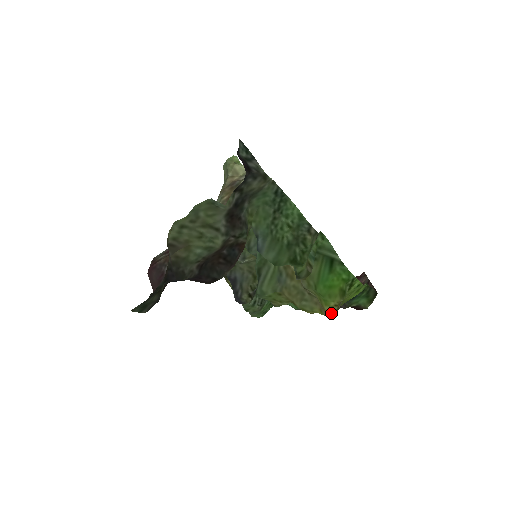
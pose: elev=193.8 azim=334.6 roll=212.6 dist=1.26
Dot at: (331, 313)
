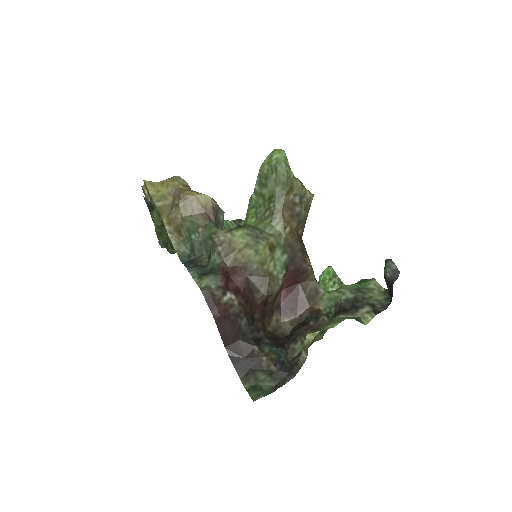
Dot at: occluded
